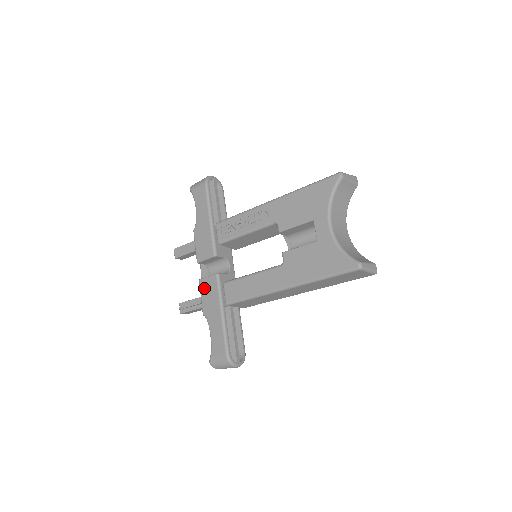
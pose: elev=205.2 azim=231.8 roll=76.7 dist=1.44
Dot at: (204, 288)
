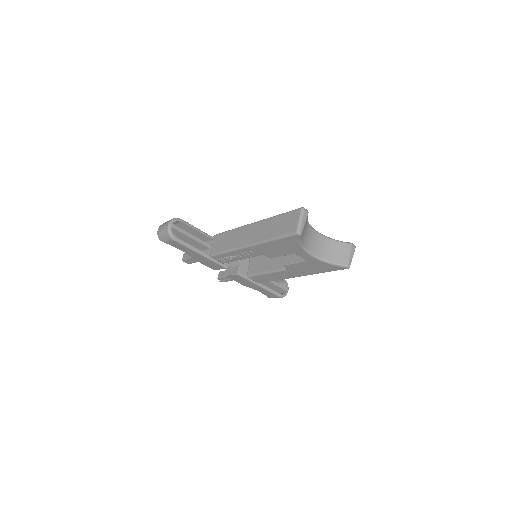
Dot at: (233, 279)
